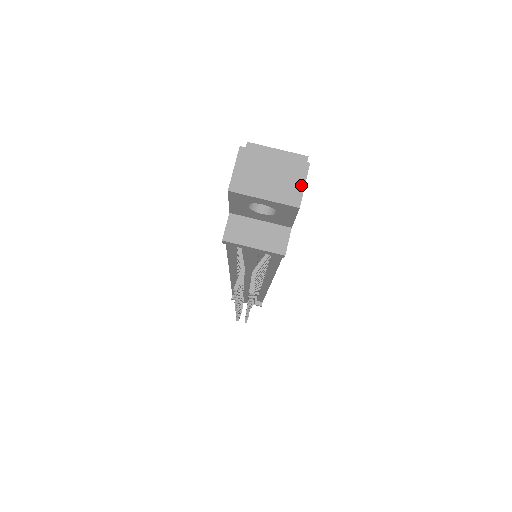
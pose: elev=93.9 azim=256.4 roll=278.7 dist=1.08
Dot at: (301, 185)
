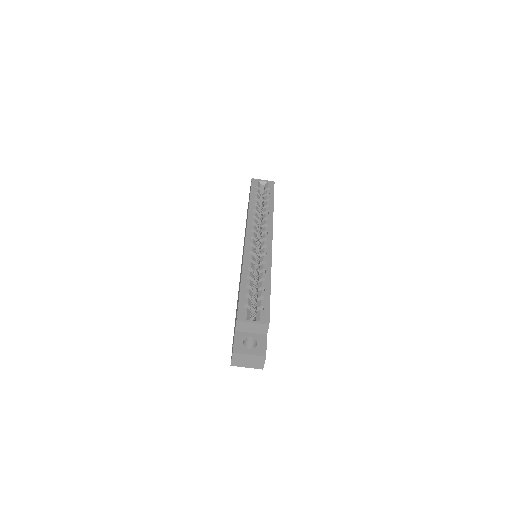
Dot at: (263, 363)
